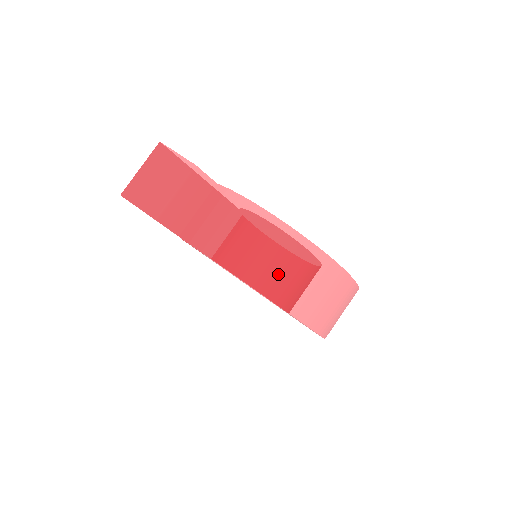
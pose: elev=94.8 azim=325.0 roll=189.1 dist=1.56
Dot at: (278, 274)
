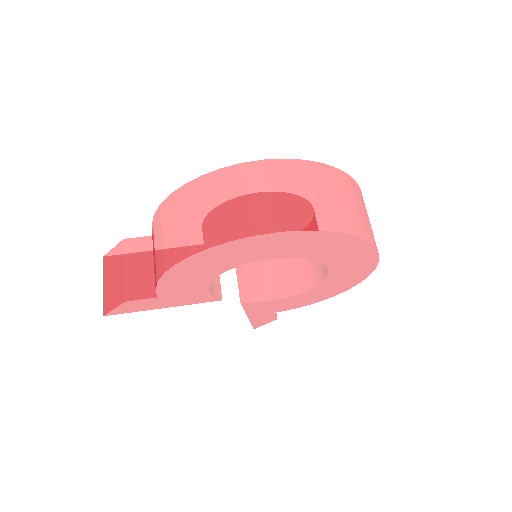
Dot at: (205, 221)
